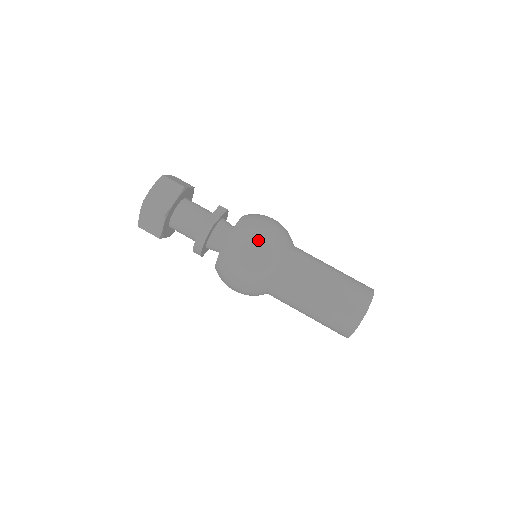
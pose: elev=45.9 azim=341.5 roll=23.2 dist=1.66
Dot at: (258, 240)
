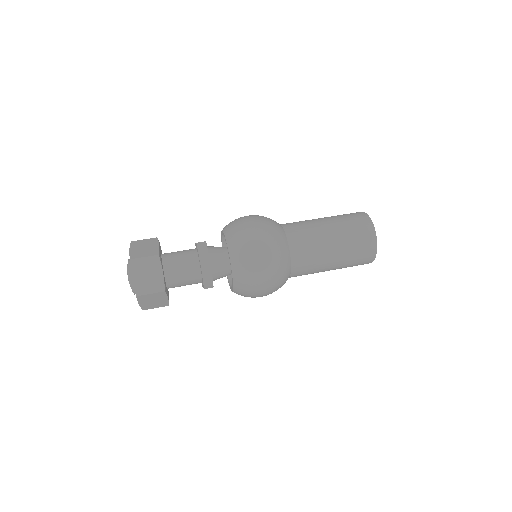
Dot at: (251, 219)
